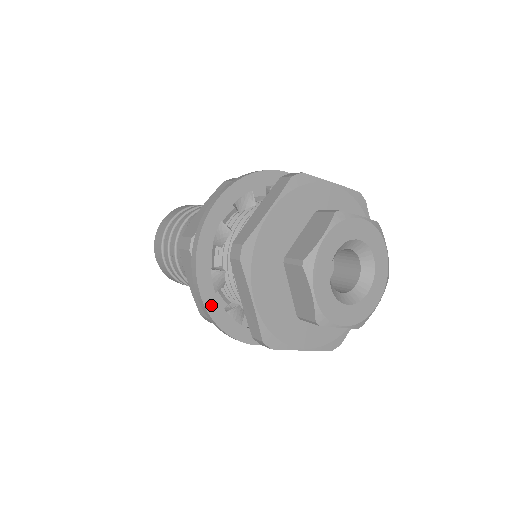
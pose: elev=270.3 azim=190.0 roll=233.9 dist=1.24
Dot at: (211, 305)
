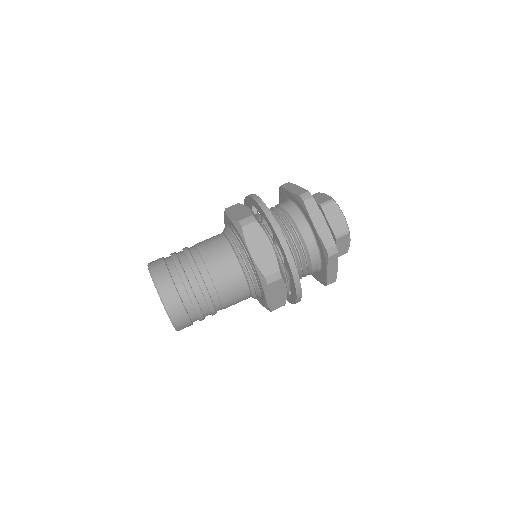
Dot at: (288, 247)
